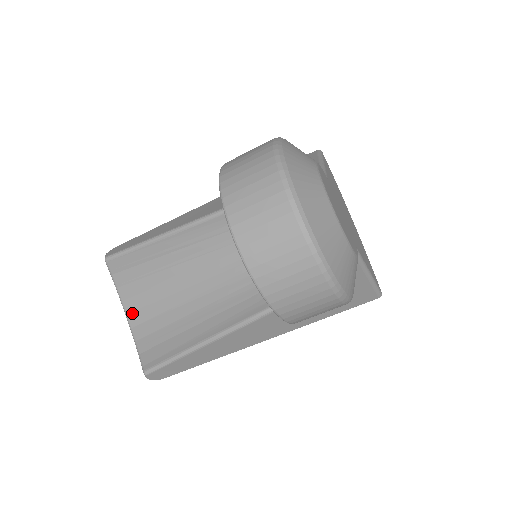
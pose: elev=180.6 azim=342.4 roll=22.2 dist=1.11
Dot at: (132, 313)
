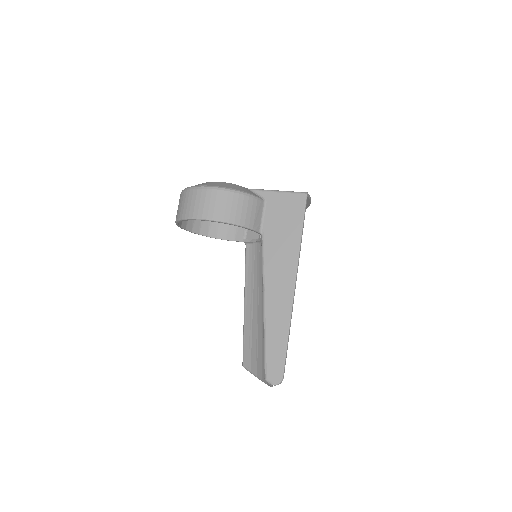
Dot at: occluded
